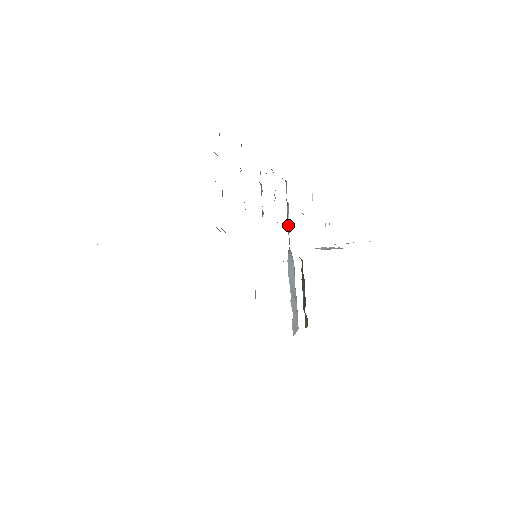
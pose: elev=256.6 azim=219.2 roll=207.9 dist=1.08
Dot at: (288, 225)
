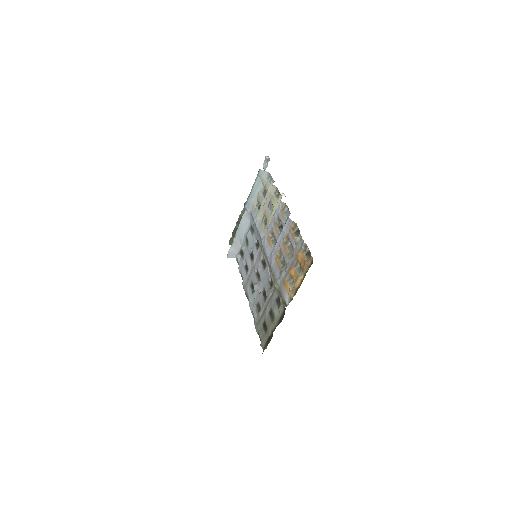
Dot at: (255, 197)
